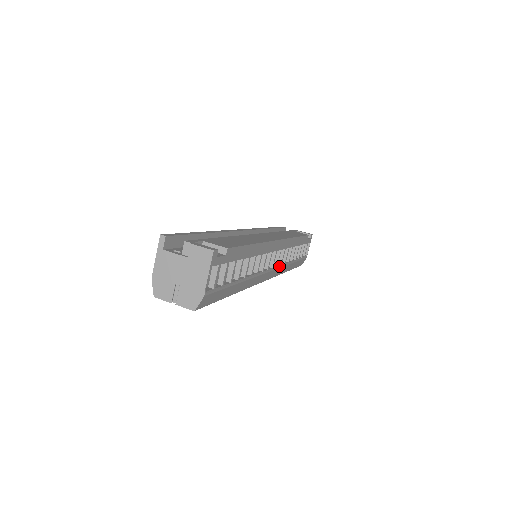
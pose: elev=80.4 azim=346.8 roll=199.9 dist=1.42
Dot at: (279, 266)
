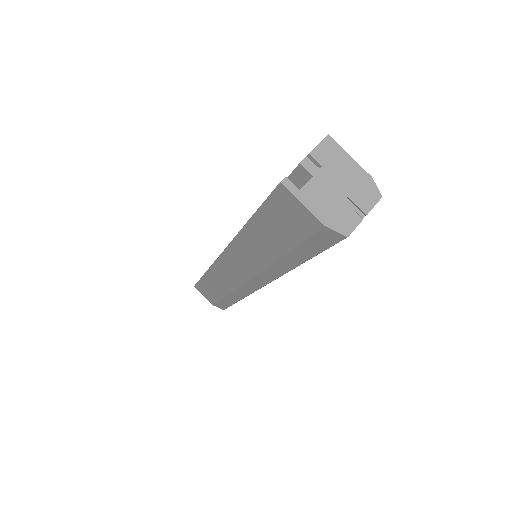
Dot at: occluded
